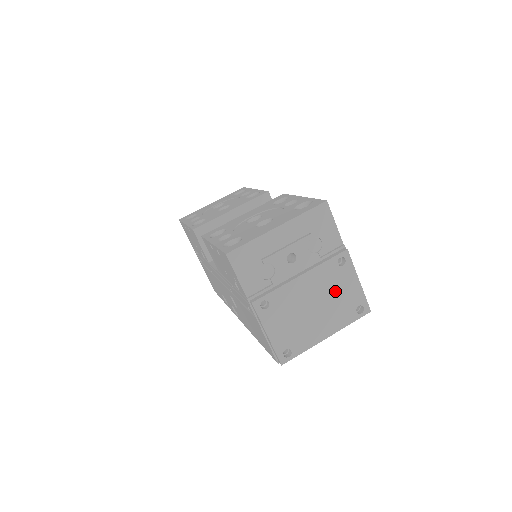
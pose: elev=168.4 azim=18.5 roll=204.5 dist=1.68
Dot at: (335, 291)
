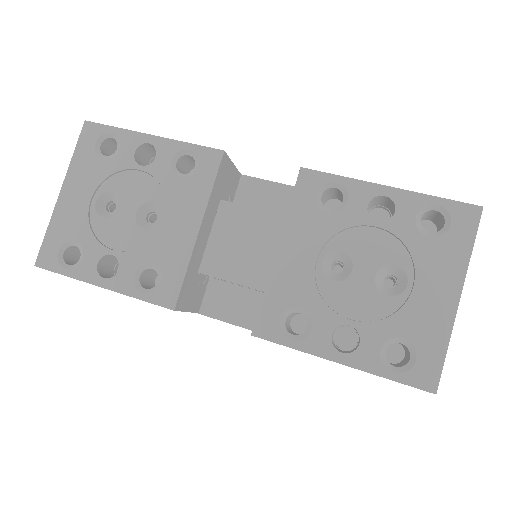
Dot at: occluded
